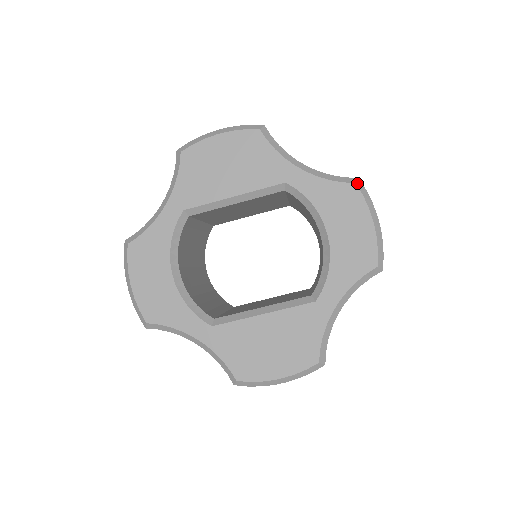
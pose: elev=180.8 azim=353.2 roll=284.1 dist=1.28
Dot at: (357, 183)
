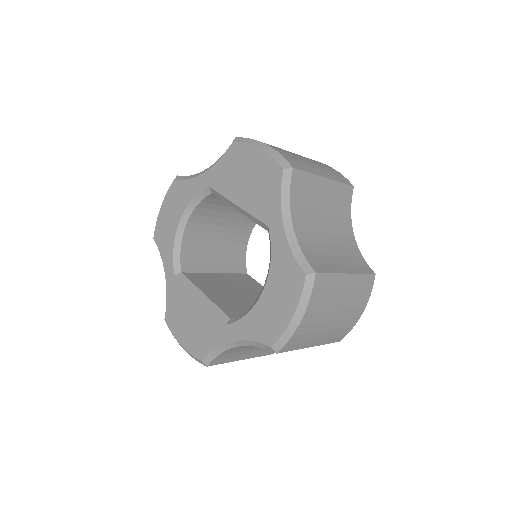
Dot at: (308, 276)
